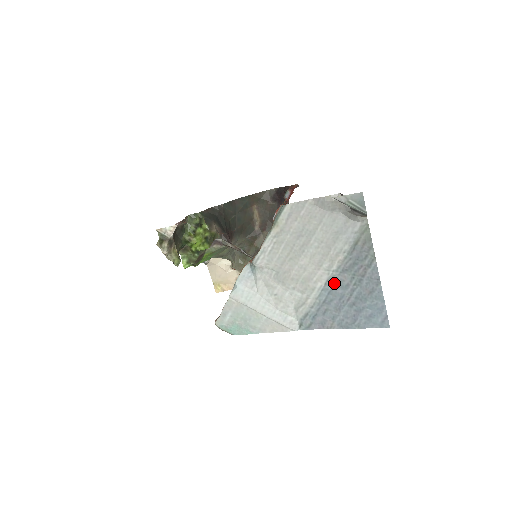
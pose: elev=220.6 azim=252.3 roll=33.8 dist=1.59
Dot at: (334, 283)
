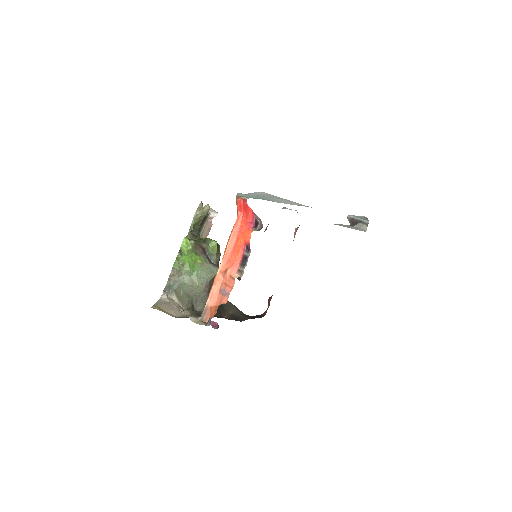
Dot at: occluded
